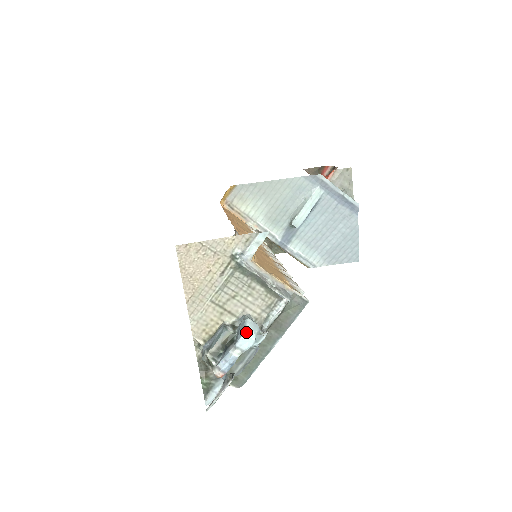
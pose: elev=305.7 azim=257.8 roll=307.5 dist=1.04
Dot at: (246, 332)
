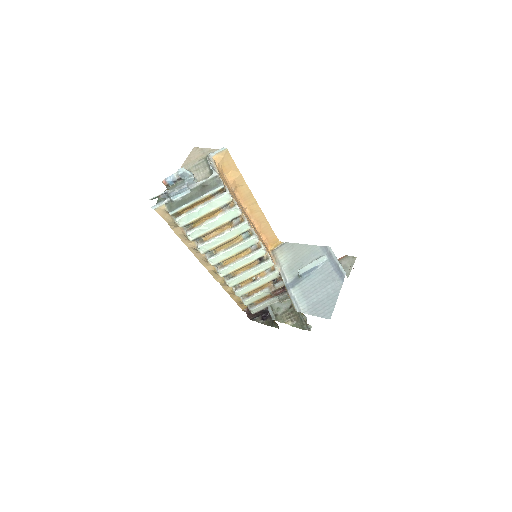
Dot at: (185, 169)
